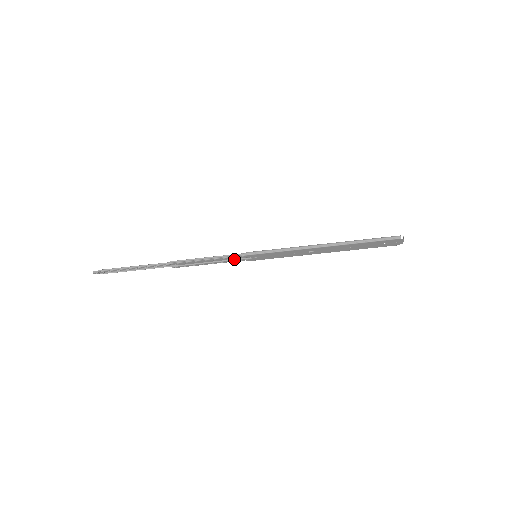
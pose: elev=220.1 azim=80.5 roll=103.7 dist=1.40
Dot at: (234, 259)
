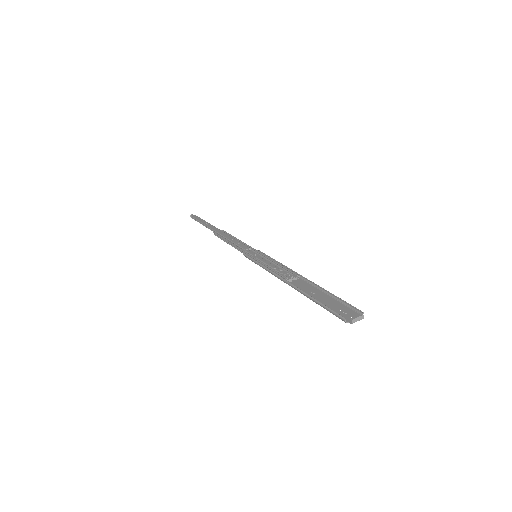
Dot at: occluded
